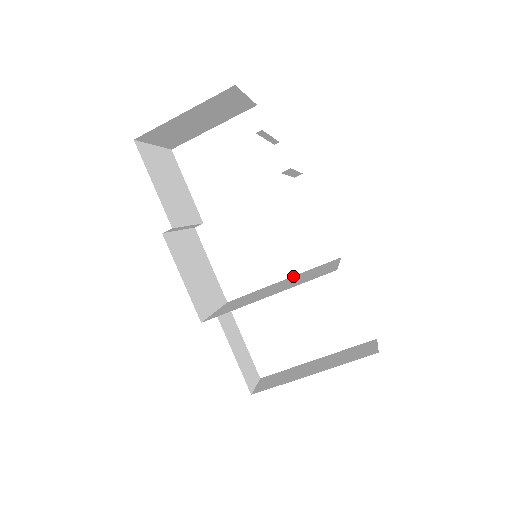
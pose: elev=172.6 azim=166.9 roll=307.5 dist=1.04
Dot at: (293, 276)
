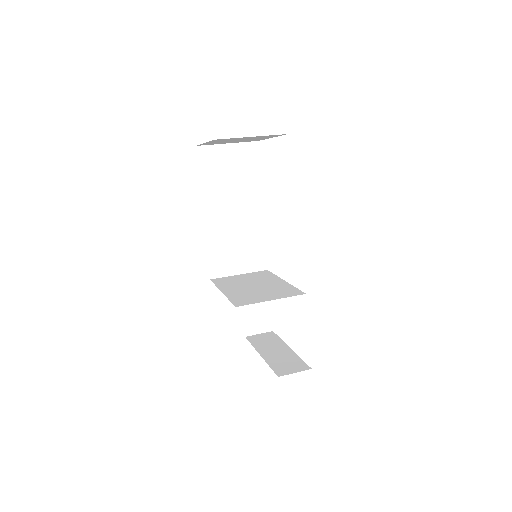
Dot at: (286, 283)
